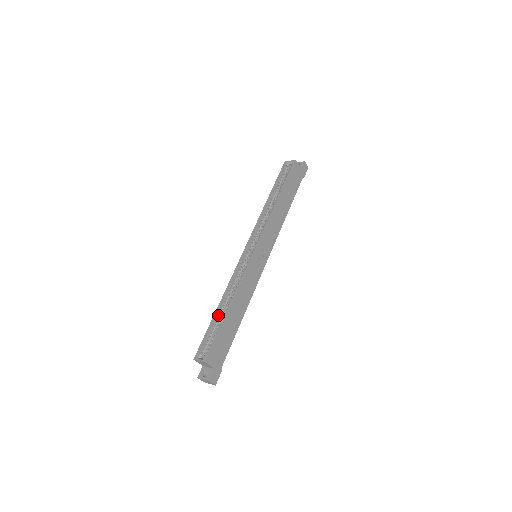
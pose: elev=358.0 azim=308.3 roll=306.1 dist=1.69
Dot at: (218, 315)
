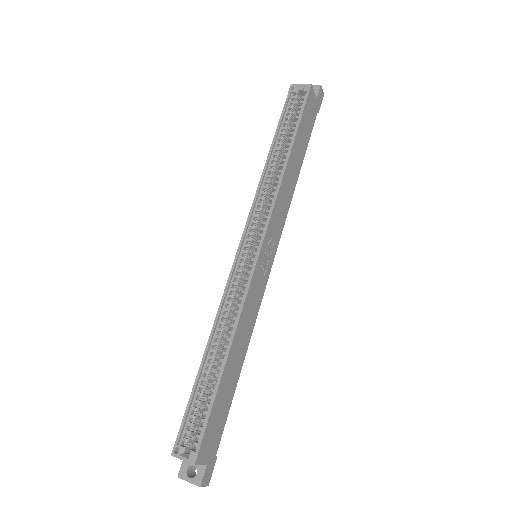
Dot at: (205, 371)
